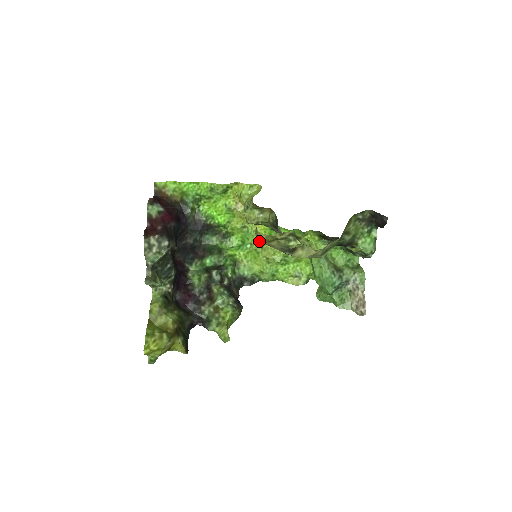
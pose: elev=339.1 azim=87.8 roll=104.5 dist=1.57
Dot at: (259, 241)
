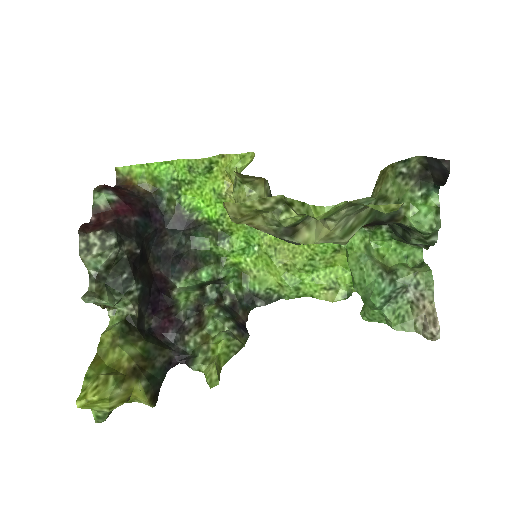
Dot at: (232, 218)
